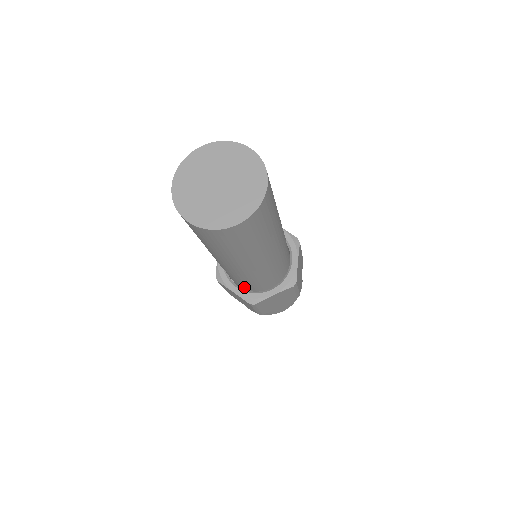
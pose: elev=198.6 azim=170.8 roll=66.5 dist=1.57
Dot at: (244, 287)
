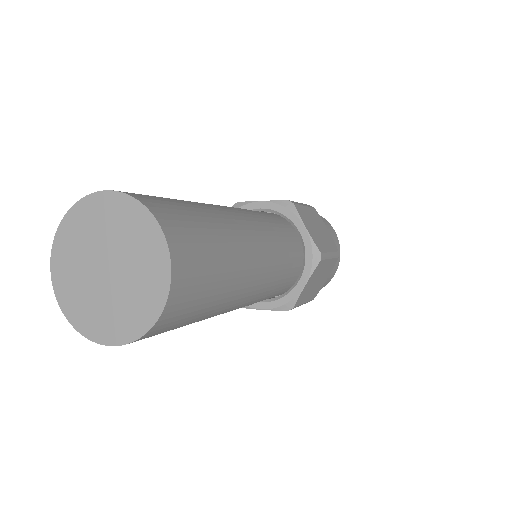
Dot at: occluded
